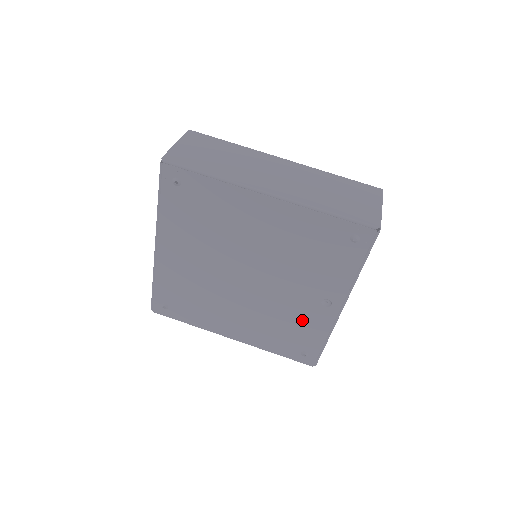
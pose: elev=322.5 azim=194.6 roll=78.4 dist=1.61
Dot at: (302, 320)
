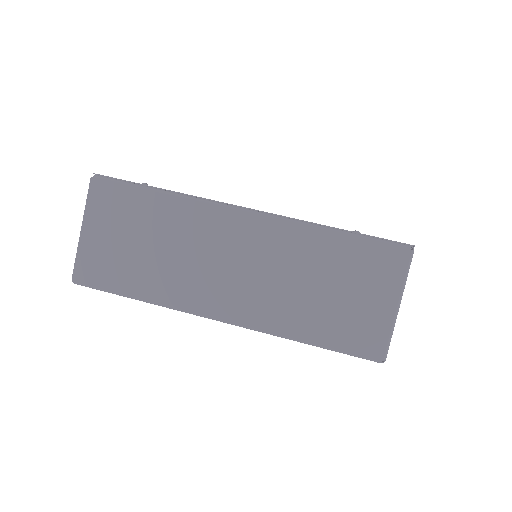
Dot at: occluded
